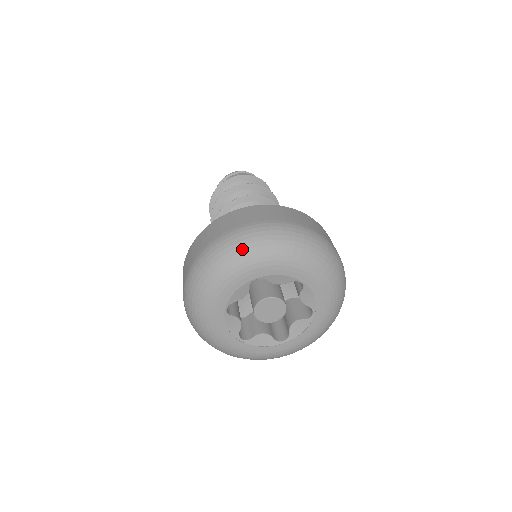
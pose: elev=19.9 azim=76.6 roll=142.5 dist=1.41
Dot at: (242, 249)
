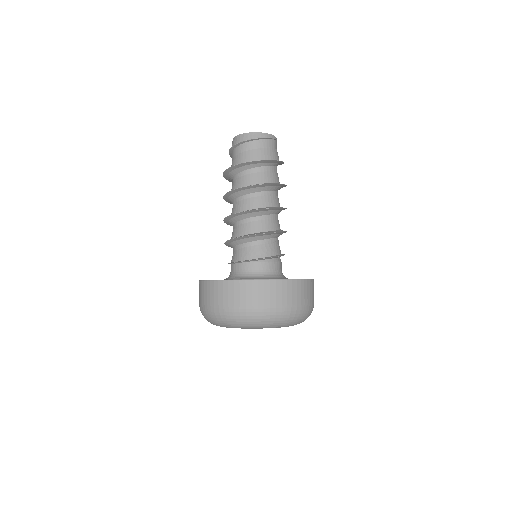
Dot at: (252, 323)
